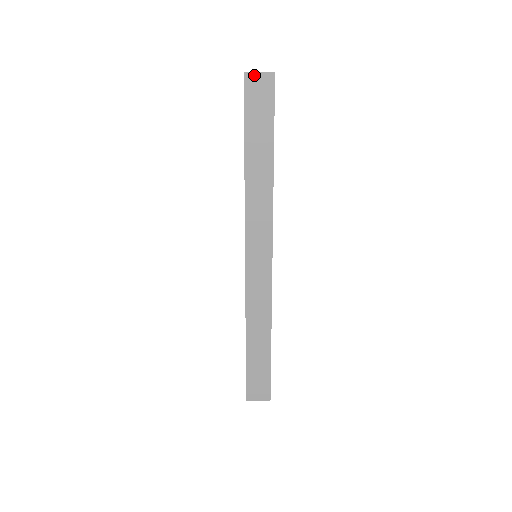
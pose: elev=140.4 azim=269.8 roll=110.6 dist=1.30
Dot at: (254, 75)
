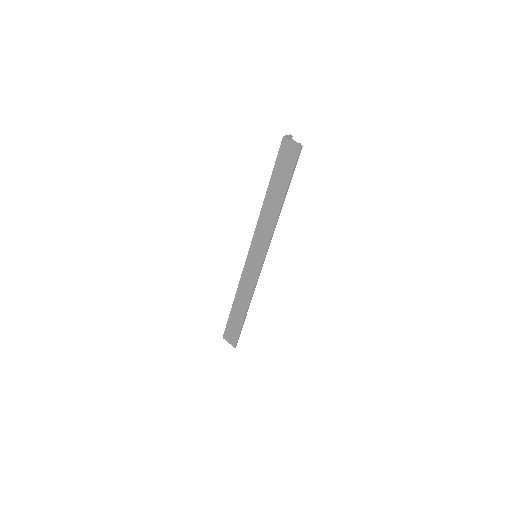
Dot at: (289, 141)
